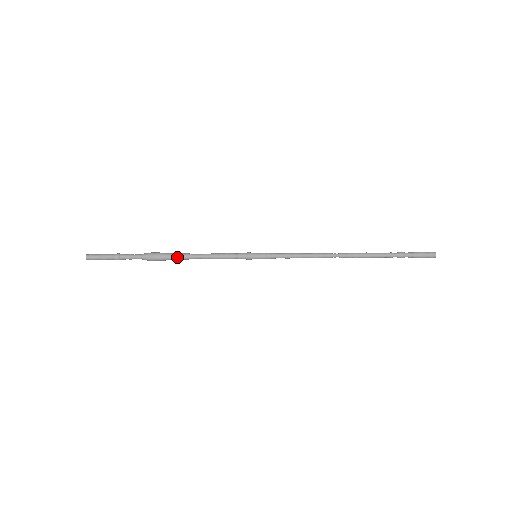
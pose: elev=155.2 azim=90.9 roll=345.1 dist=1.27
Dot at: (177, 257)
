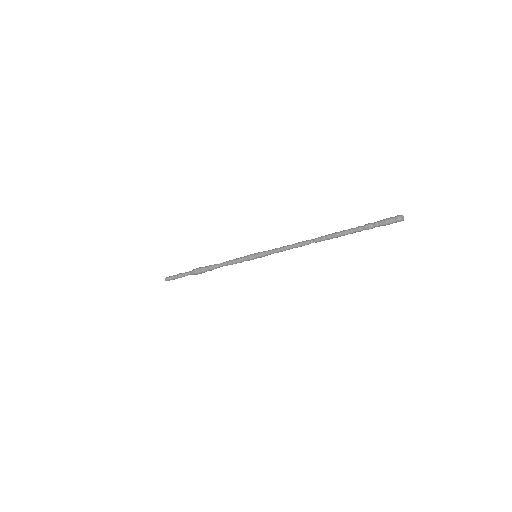
Dot at: (208, 267)
